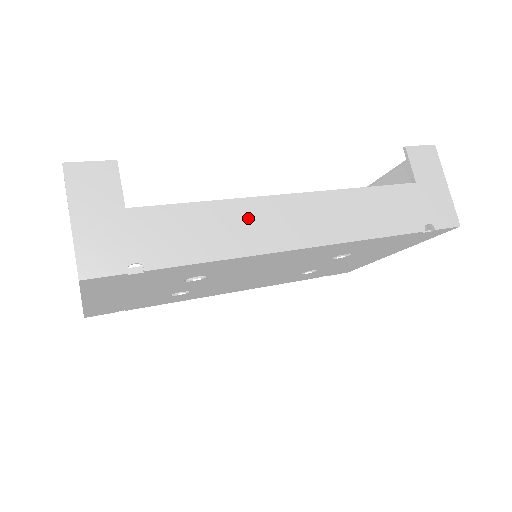
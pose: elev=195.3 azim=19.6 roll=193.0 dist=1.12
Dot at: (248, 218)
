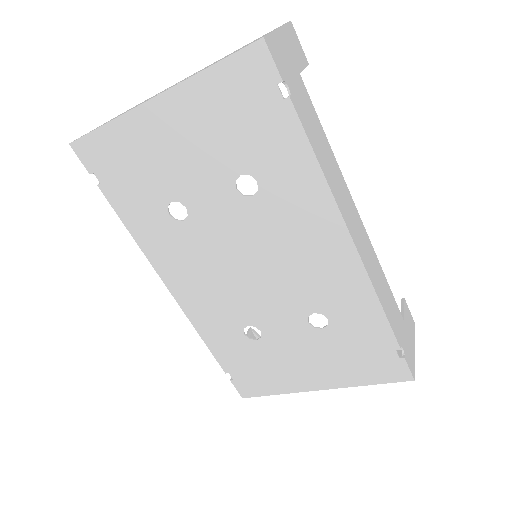
Dot at: (339, 182)
